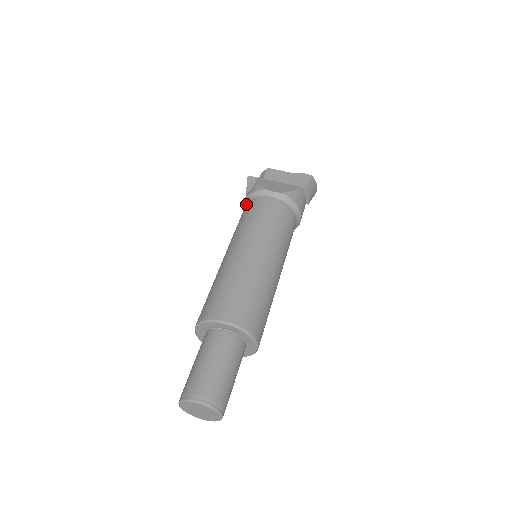
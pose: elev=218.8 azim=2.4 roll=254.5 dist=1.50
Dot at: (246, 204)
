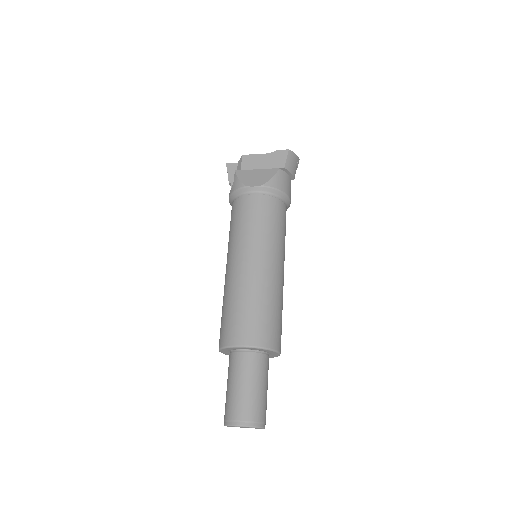
Dot at: (232, 203)
